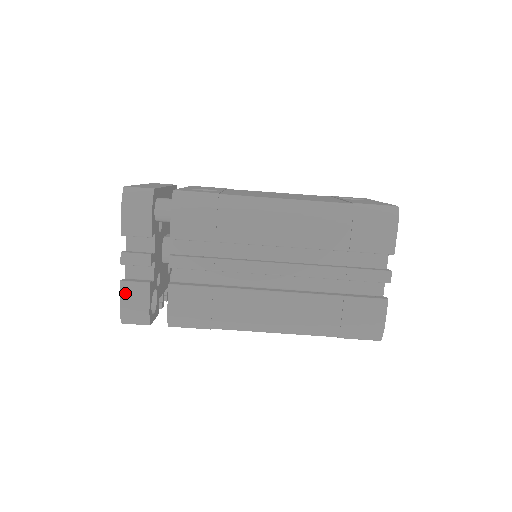
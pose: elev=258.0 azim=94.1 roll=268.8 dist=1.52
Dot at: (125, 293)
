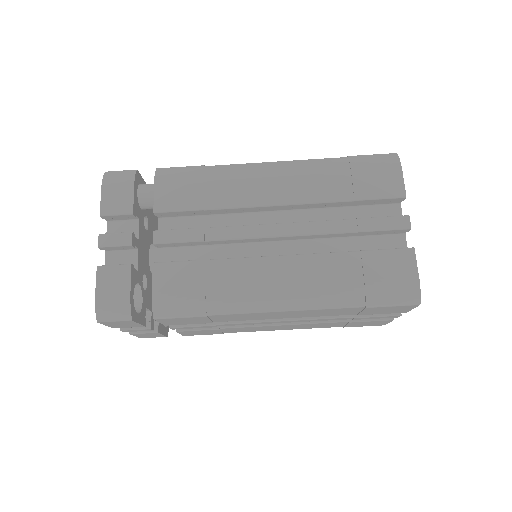
Dot at: (102, 279)
